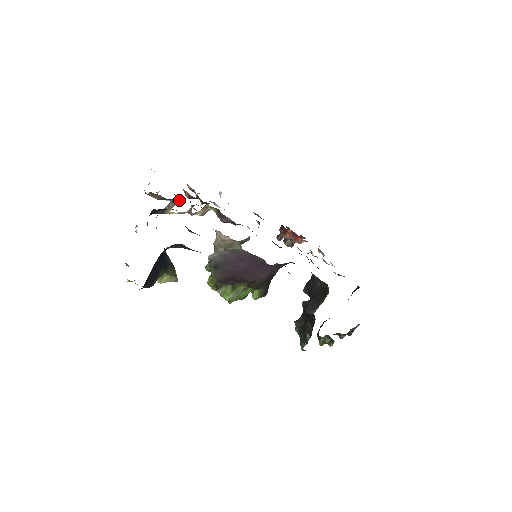
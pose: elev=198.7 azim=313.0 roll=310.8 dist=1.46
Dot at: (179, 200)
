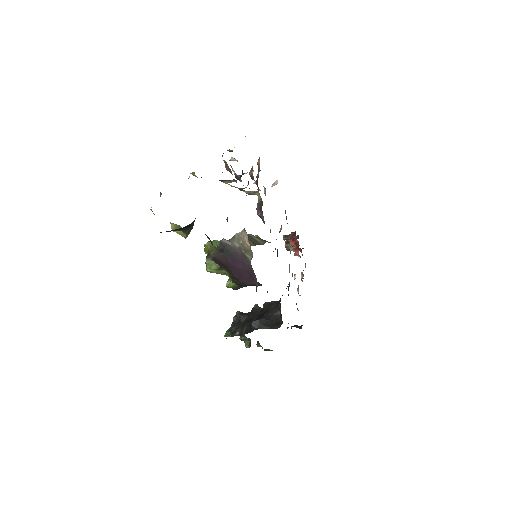
Dot at: occluded
